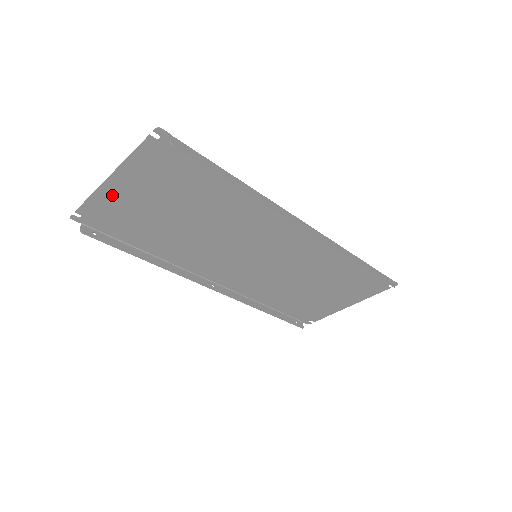
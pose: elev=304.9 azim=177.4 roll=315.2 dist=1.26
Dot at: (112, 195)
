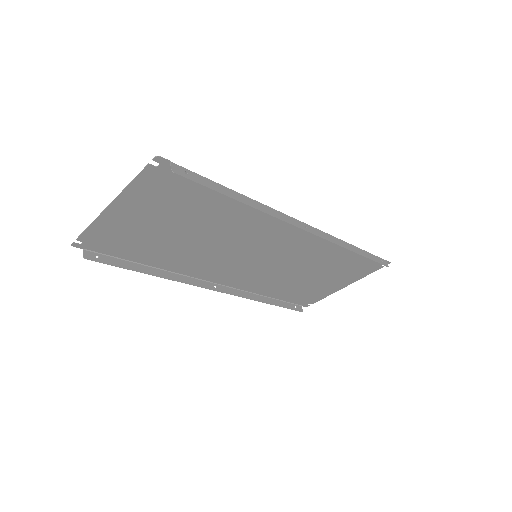
Dot at: (113, 220)
